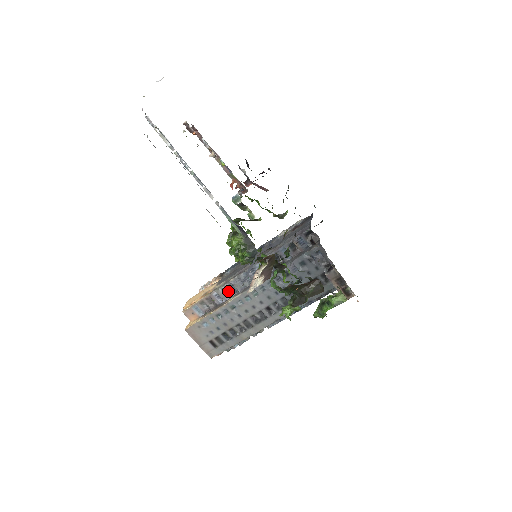
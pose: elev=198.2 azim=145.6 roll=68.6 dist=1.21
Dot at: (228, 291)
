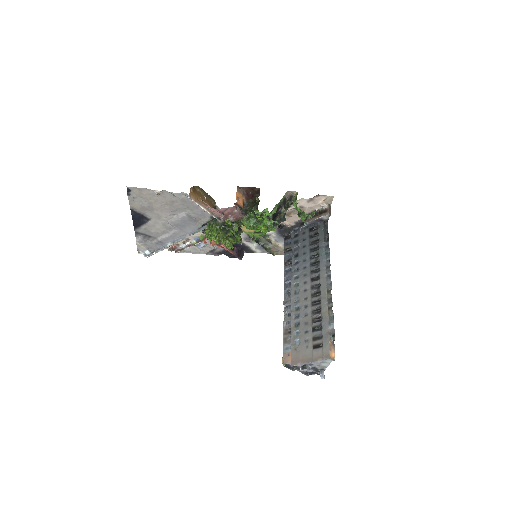
Dot at: (289, 312)
